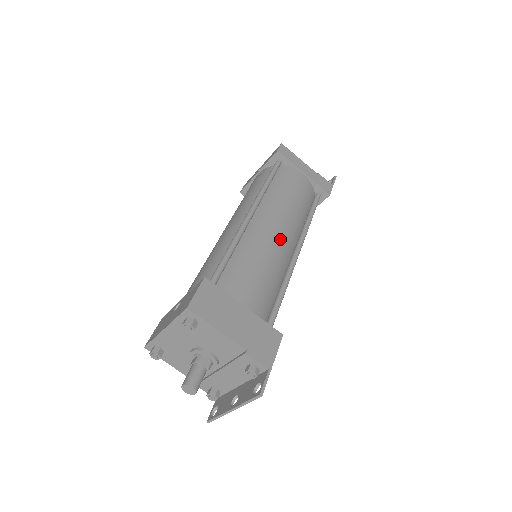
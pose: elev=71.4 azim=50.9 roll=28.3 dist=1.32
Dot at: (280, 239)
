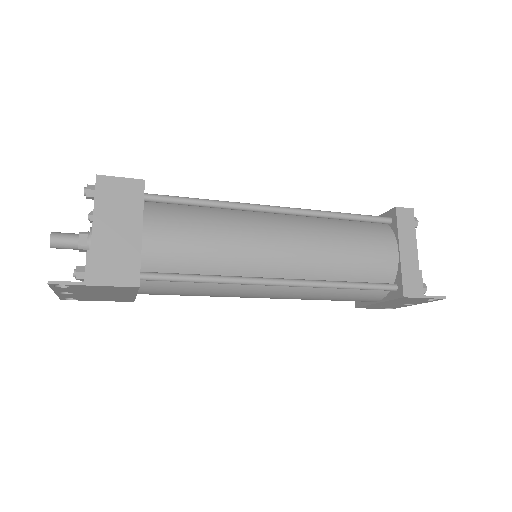
Dot at: (269, 249)
